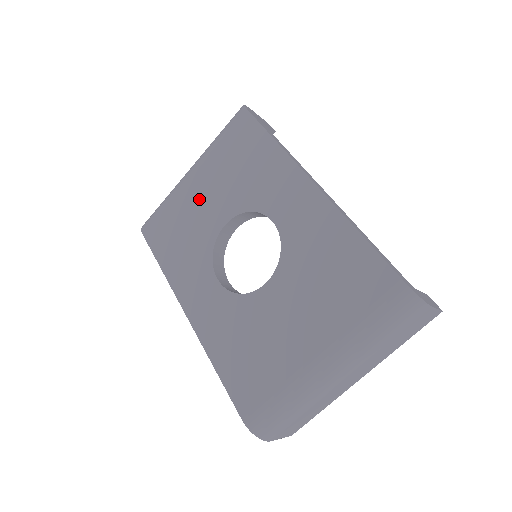
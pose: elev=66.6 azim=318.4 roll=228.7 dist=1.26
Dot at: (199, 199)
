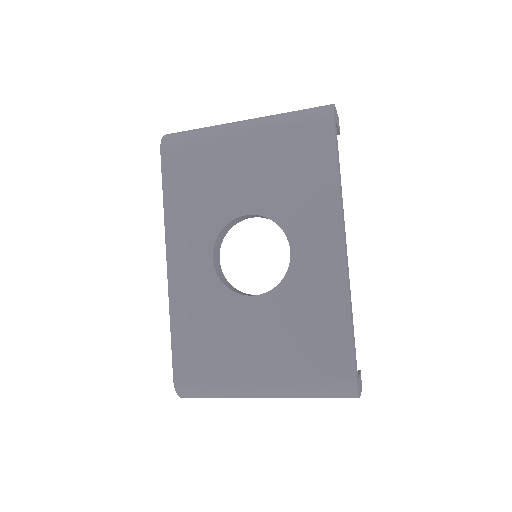
Dot at: (236, 167)
